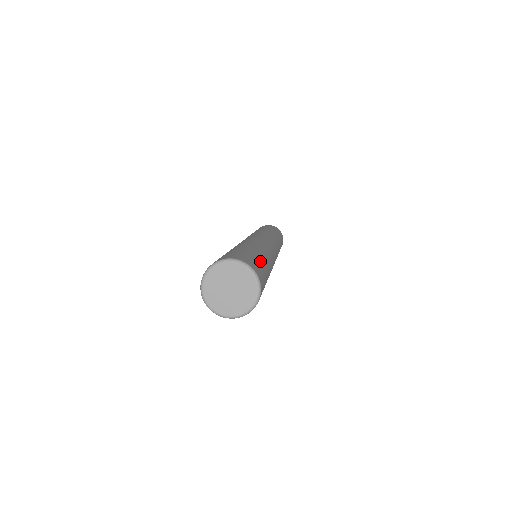
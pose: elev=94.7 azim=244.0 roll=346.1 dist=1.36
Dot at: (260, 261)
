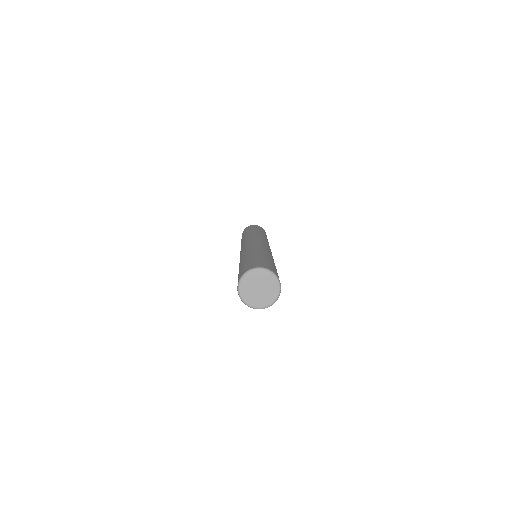
Dot at: occluded
